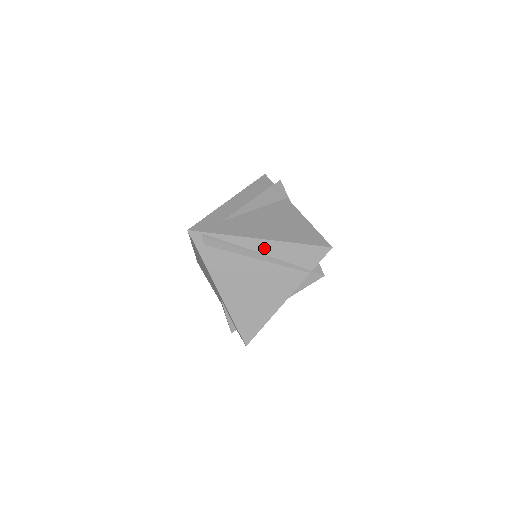
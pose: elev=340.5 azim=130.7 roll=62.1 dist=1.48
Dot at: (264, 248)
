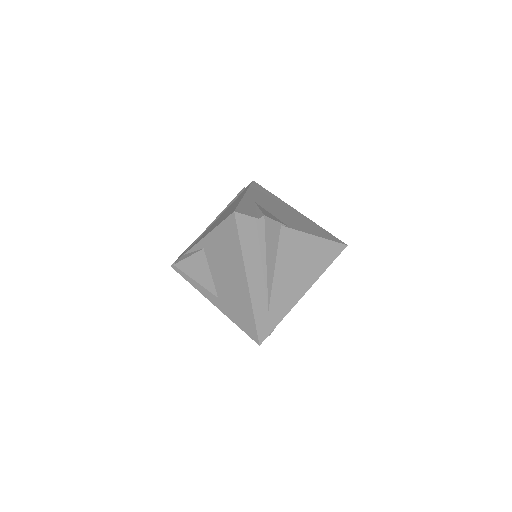
Dot at: occluded
